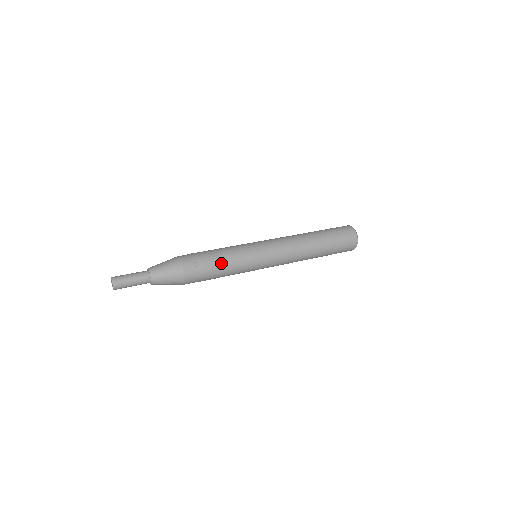
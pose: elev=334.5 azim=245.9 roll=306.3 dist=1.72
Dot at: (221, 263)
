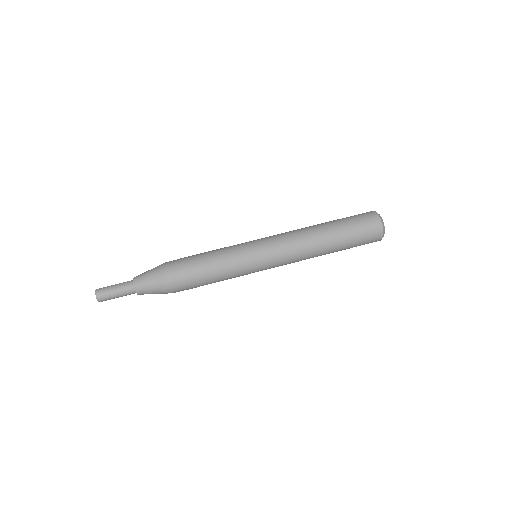
Dot at: (212, 278)
